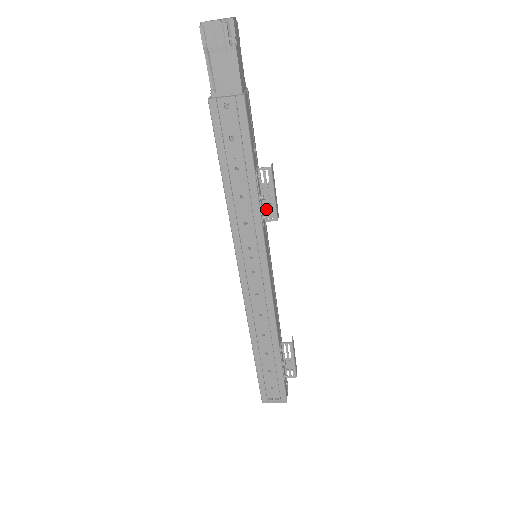
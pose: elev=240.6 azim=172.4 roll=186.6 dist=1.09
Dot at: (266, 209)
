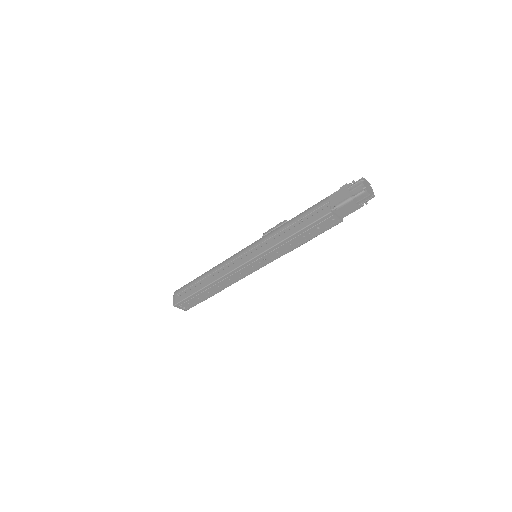
Dot at: occluded
